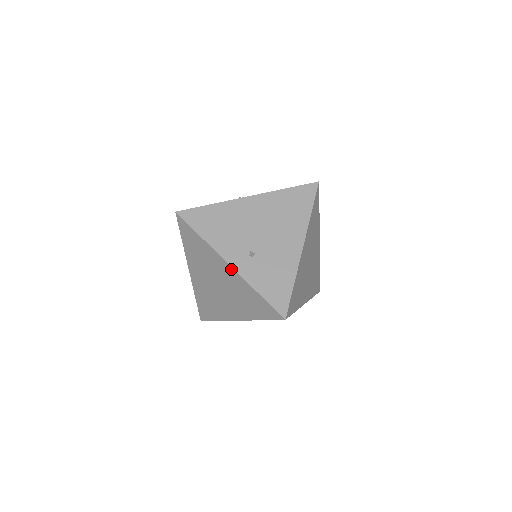
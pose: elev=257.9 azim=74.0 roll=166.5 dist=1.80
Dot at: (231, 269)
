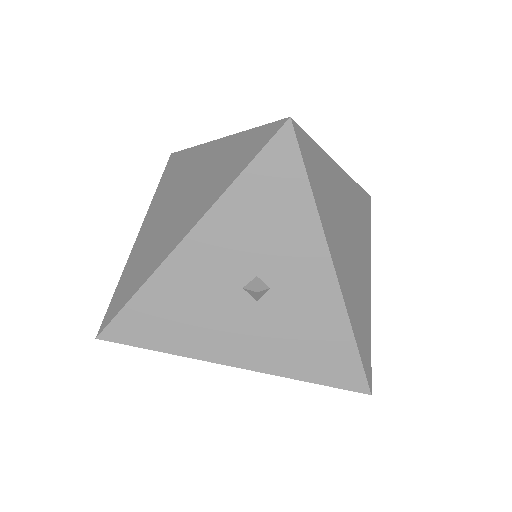
Dot at: (217, 143)
